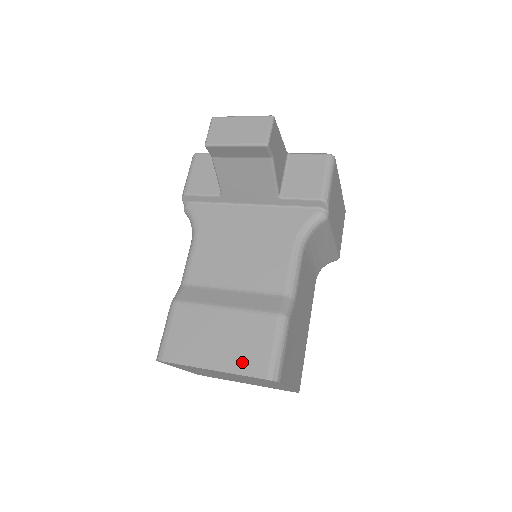
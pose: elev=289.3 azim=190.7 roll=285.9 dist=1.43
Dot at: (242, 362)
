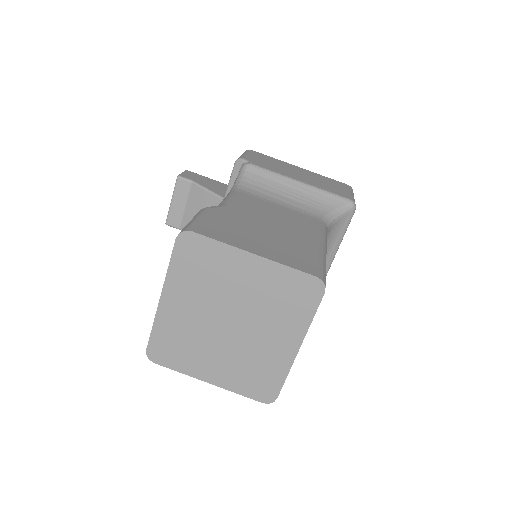
Dot at: occluded
